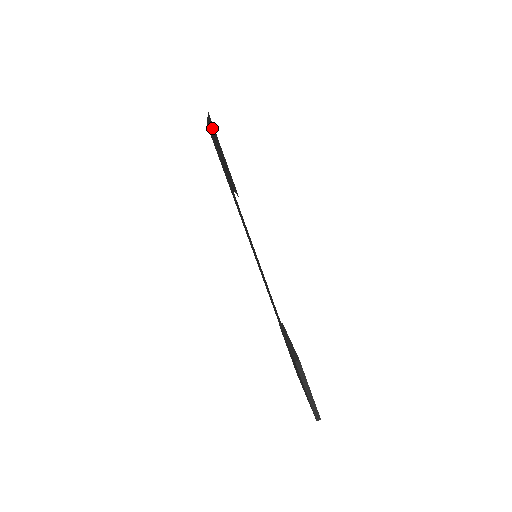
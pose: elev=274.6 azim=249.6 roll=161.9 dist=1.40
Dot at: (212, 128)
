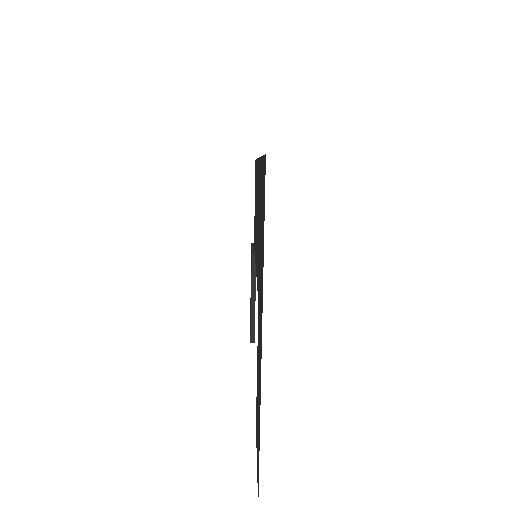
Dot at: (259, 426)
